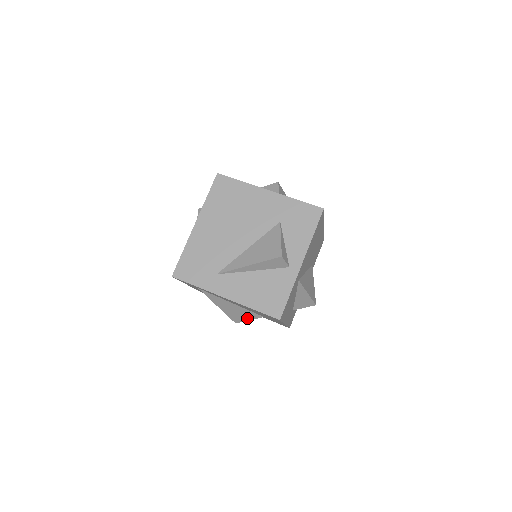
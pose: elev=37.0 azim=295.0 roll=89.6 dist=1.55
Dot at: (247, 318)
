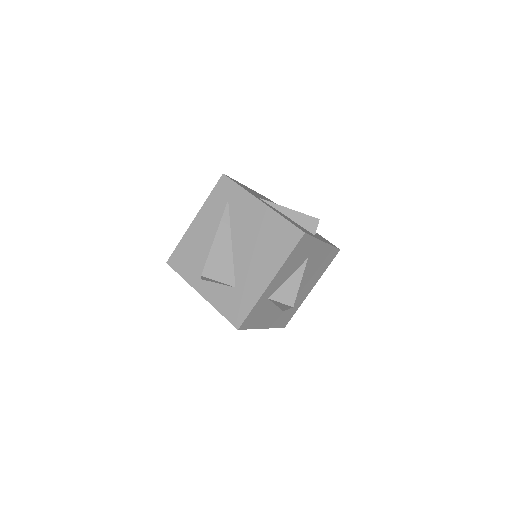
Dot at: (219, 276)
